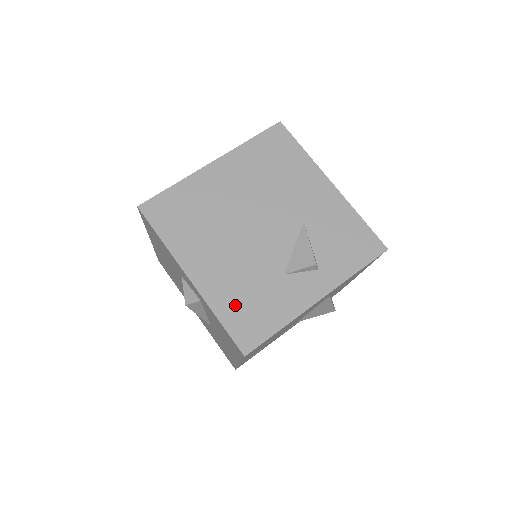
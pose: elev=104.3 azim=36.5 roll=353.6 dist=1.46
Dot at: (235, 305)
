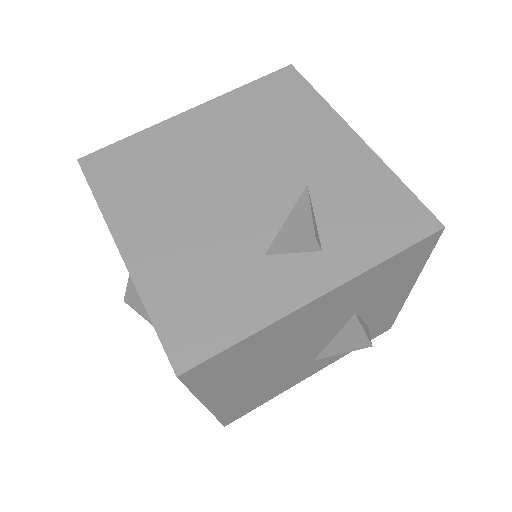
Dot at: (179, 294)
